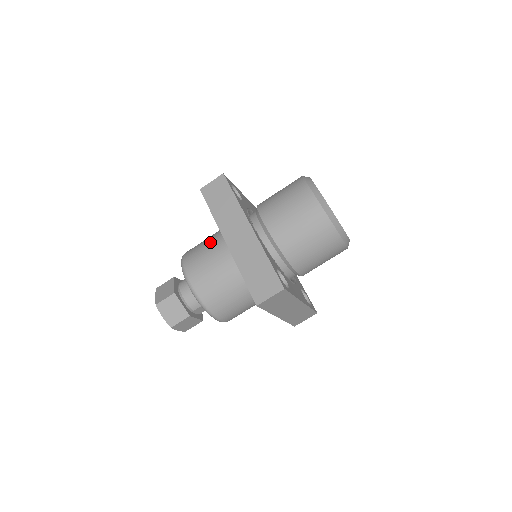
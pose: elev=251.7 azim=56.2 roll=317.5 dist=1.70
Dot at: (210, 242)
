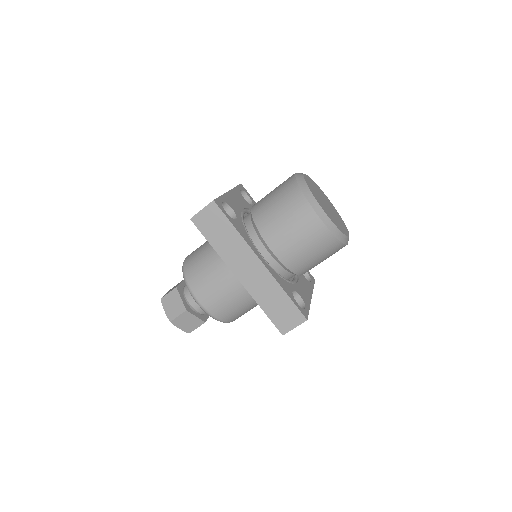
Dot at: (213, 266)
